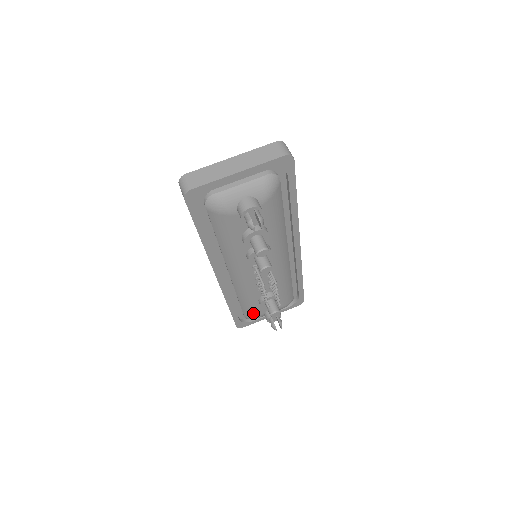
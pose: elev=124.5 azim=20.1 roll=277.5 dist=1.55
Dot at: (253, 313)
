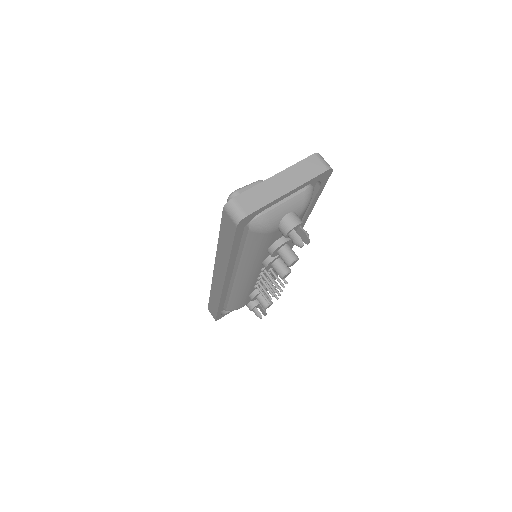
Dot at: (238, 306)
